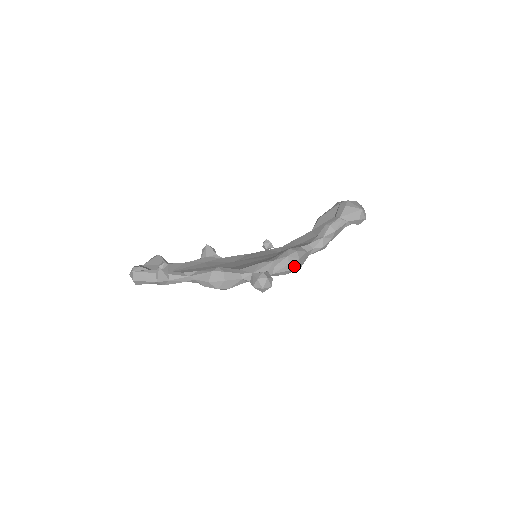
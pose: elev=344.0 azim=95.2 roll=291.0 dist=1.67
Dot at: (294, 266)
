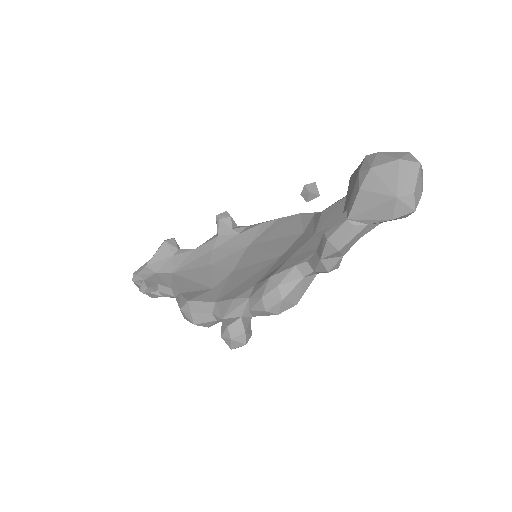
Dot at: (277, 310)
